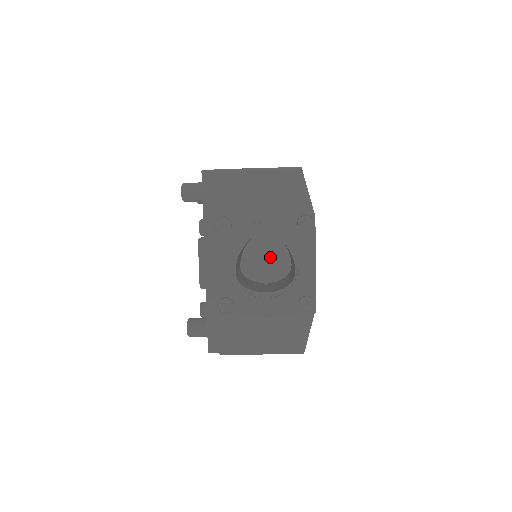
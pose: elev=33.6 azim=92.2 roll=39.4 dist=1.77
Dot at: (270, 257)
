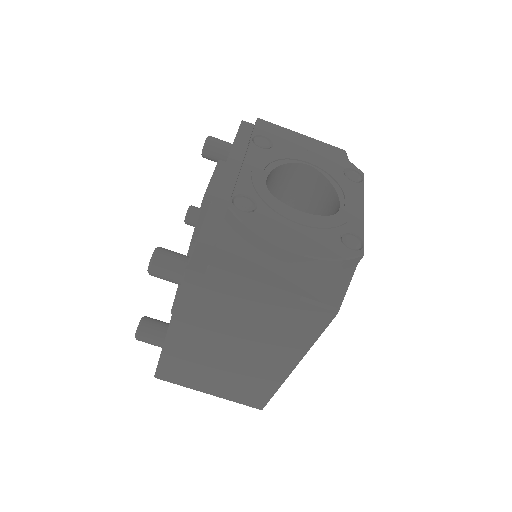
Dot at: occluded
